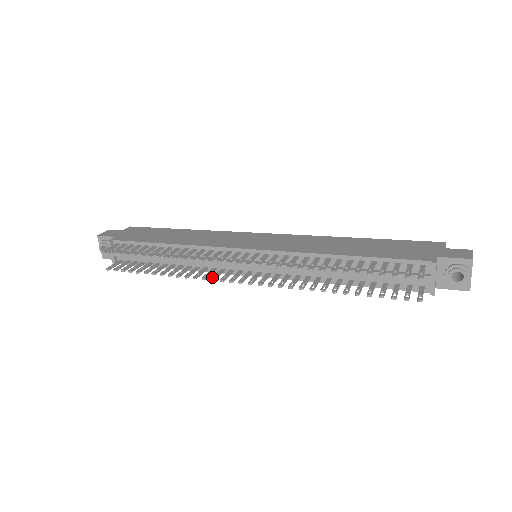
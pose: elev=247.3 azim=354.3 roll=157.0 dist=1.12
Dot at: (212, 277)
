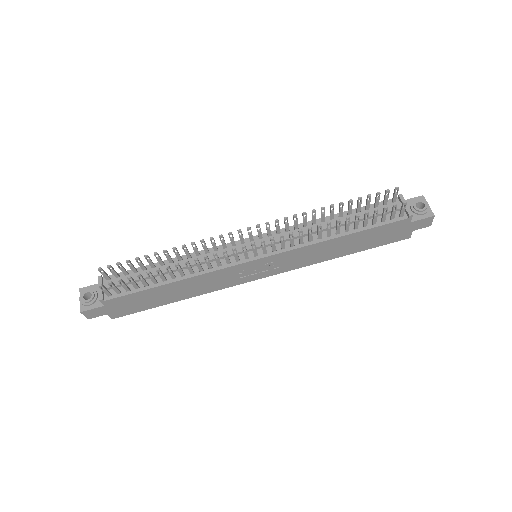
Dot at: (223, 252)
